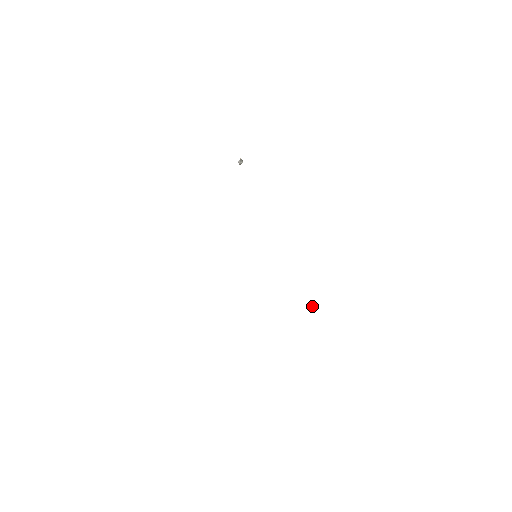
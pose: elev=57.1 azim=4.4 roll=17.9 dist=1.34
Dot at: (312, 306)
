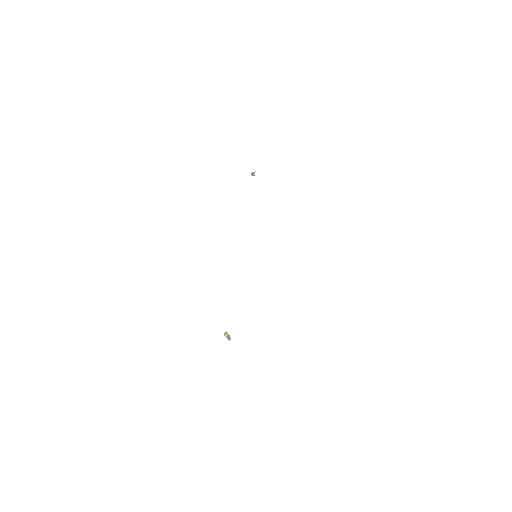
Dot at: (225, 336)
